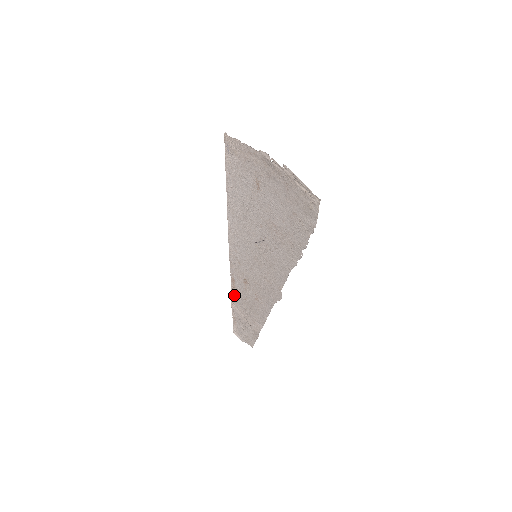
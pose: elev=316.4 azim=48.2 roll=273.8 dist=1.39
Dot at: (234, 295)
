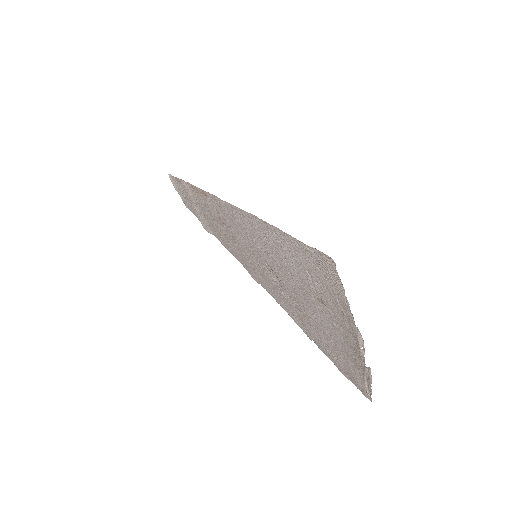
Dot at: (195, 190)
